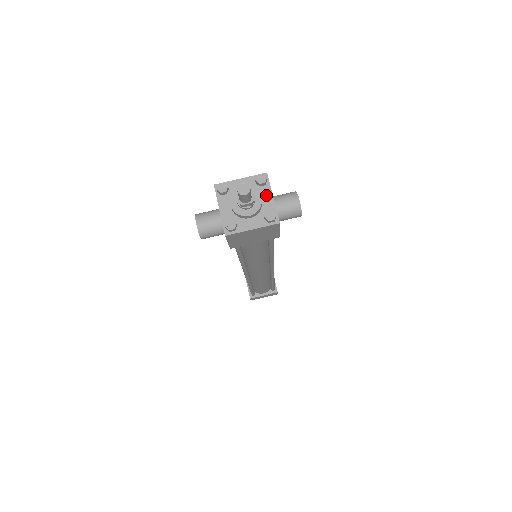
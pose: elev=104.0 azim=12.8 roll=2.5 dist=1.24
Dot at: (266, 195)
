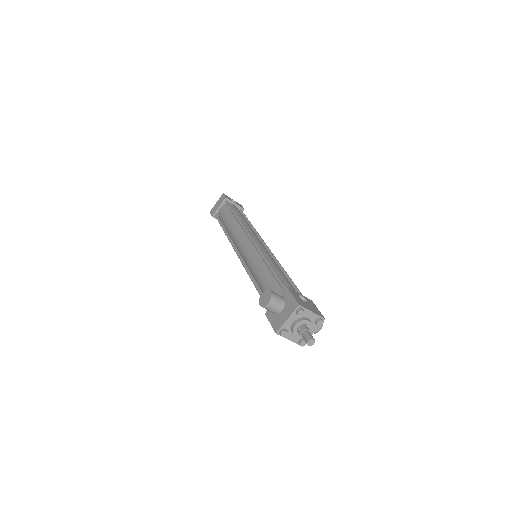
Dot at: (313, 329)
